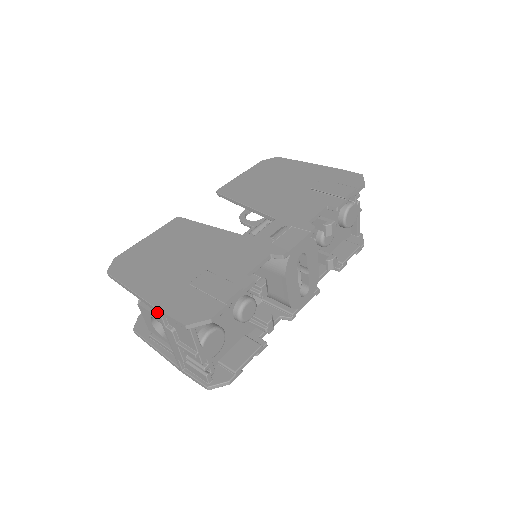
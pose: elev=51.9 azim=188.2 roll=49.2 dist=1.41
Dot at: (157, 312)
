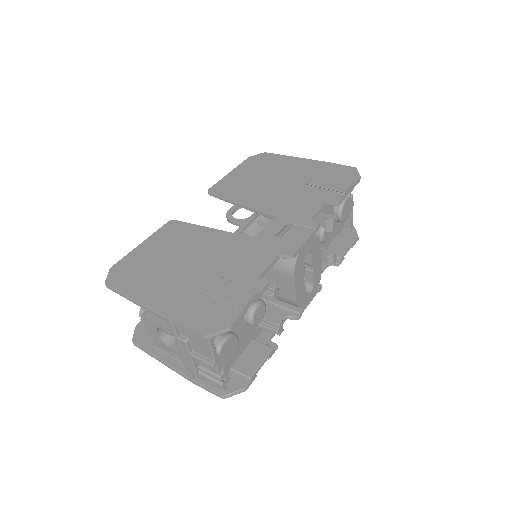
Dot at: (169, 323)
